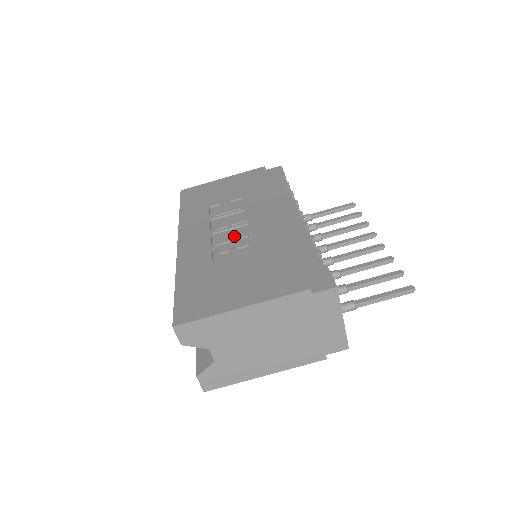
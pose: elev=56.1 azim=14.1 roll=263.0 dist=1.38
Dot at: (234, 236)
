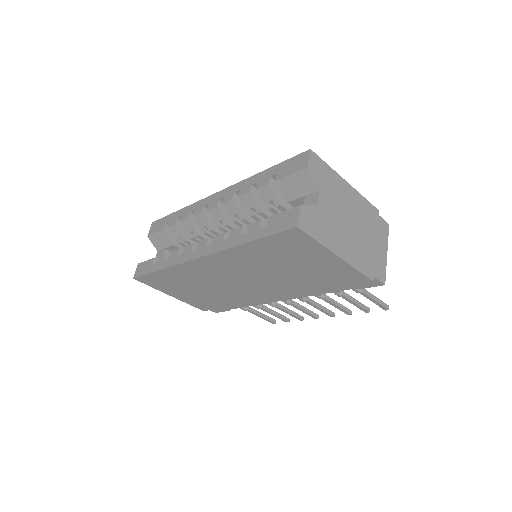
Dot at: occluded
